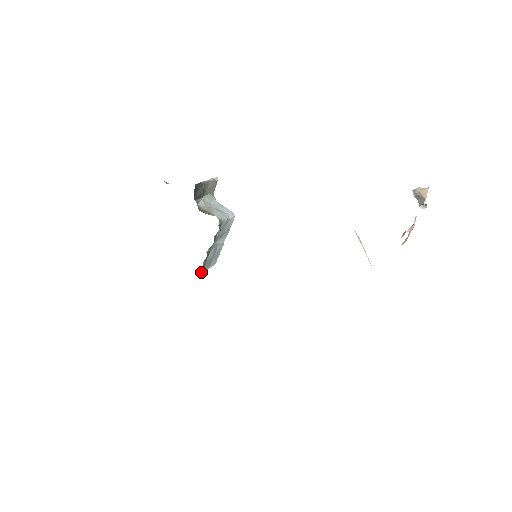
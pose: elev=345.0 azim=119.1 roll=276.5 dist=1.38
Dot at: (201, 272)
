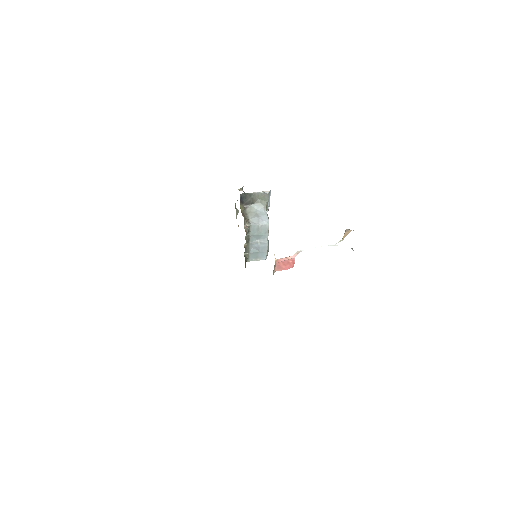
Dot at: (249, 260)
